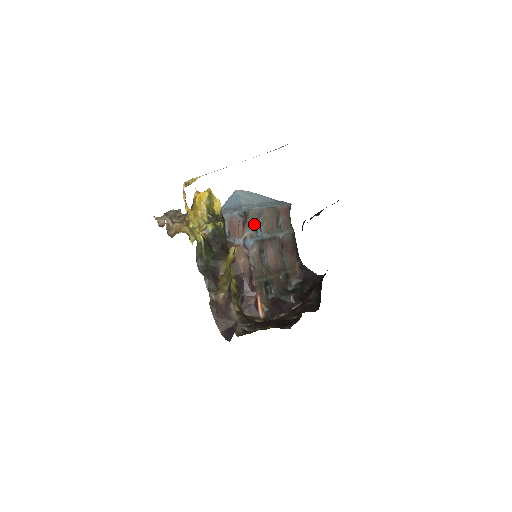
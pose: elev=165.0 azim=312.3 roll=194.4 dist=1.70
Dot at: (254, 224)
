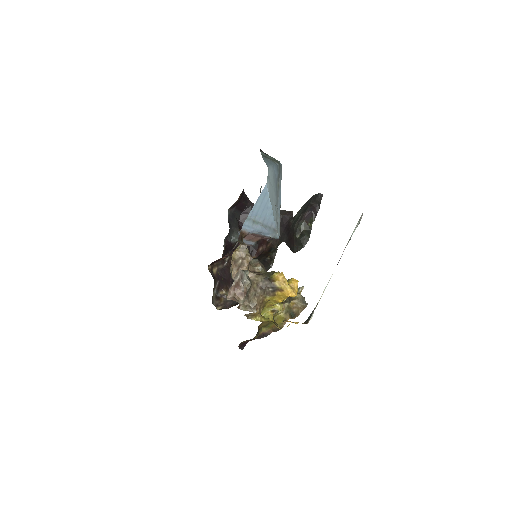
Dot at: occluded
